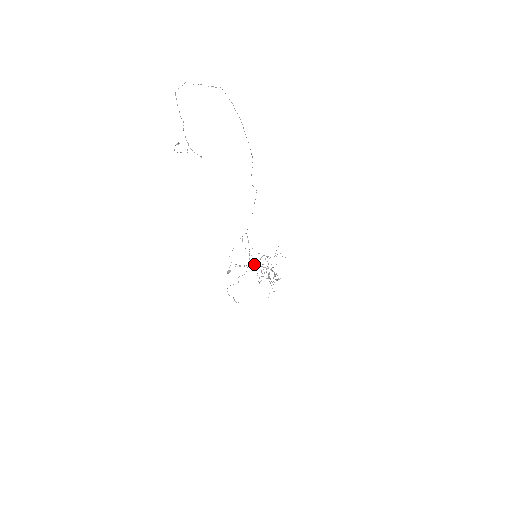
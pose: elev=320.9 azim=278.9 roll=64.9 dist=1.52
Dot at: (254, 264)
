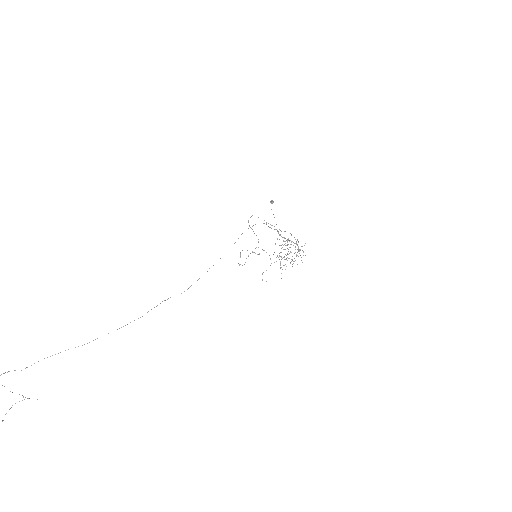
Dot at: (278, 232)
